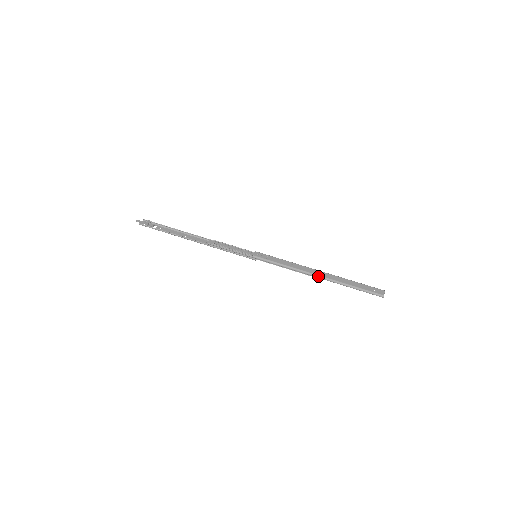
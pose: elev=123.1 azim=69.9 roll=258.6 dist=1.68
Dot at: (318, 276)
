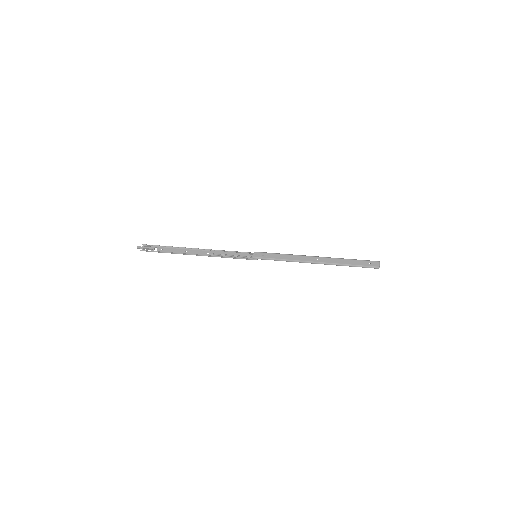
Dot at: (317, 263)
